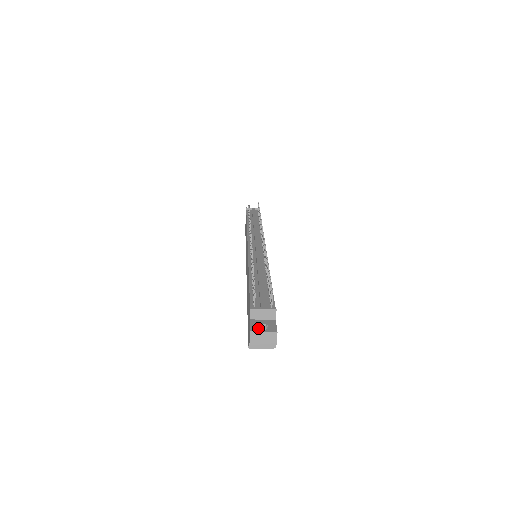
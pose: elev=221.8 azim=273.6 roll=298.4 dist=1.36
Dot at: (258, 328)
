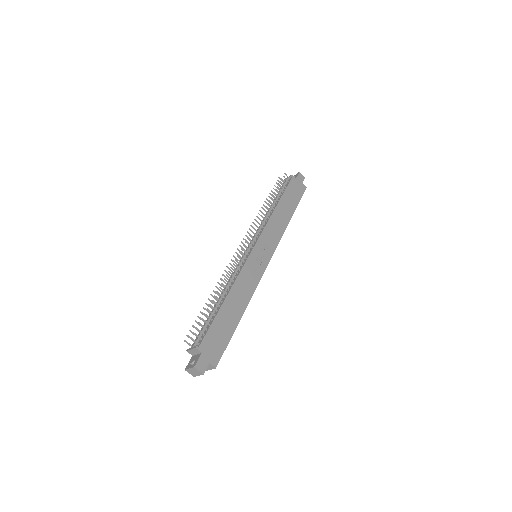
Dot at: (189, 365)
